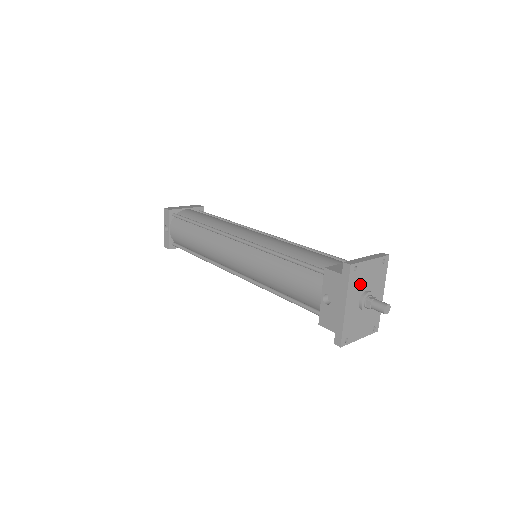
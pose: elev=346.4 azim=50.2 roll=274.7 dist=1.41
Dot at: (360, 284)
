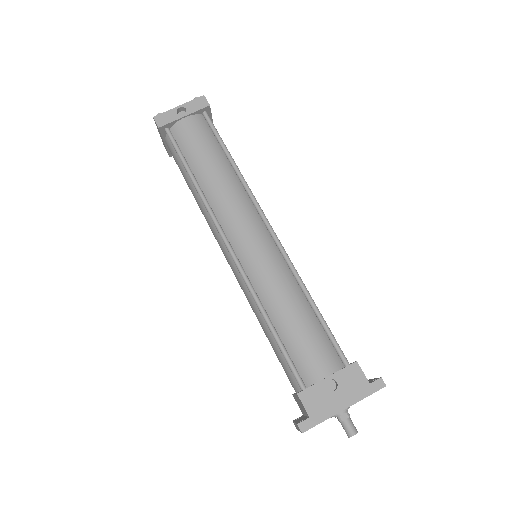
Dot at: occluded
